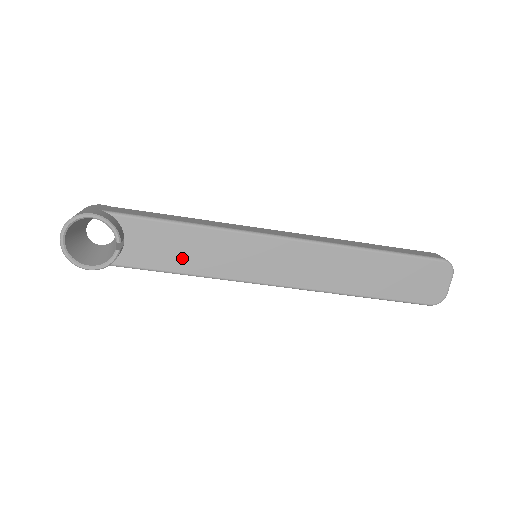
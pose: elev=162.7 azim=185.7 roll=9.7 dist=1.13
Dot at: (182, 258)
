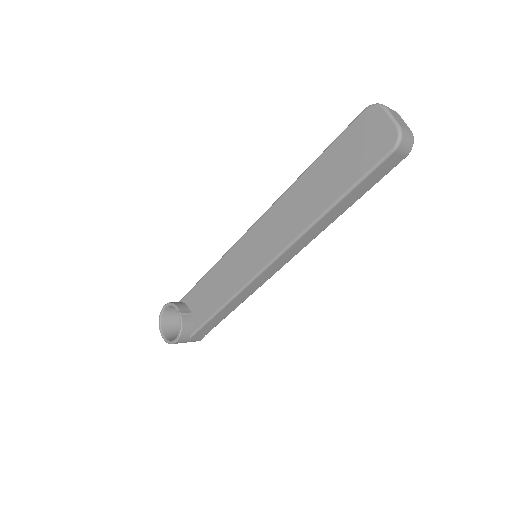
Dot at: (216, 296)
